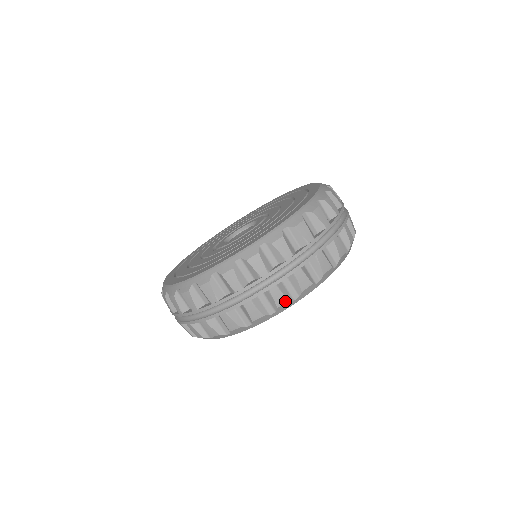
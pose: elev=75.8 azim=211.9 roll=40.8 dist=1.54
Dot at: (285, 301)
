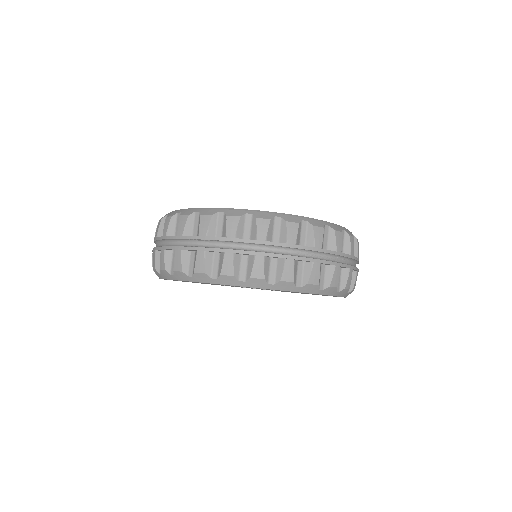
Dot at: (203, 271)
